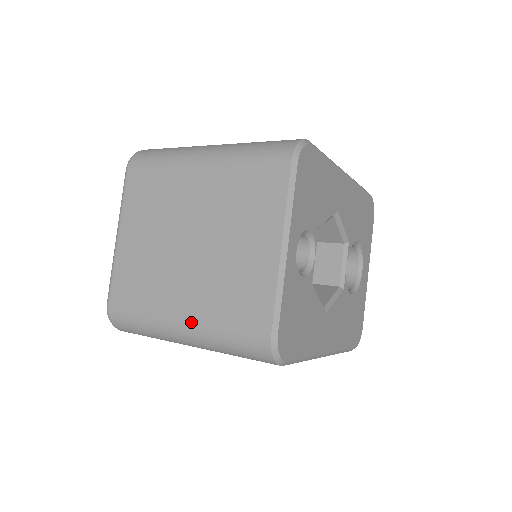
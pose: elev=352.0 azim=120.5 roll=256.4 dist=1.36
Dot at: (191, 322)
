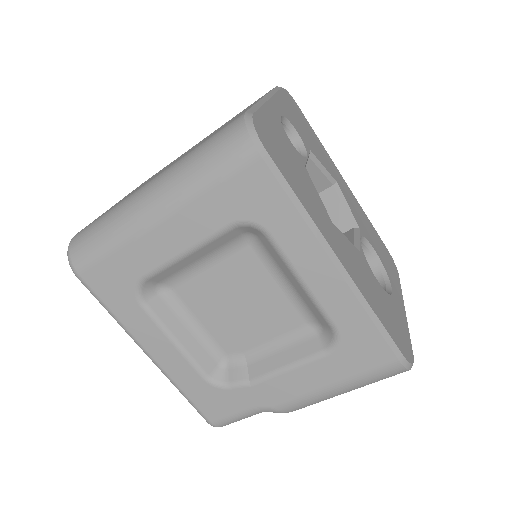
Dot at: (161, 173)
